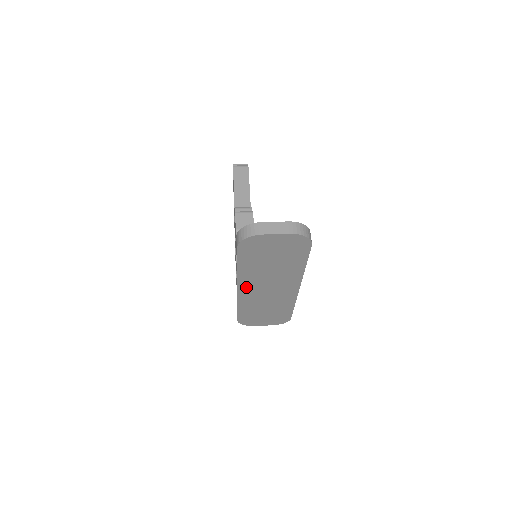
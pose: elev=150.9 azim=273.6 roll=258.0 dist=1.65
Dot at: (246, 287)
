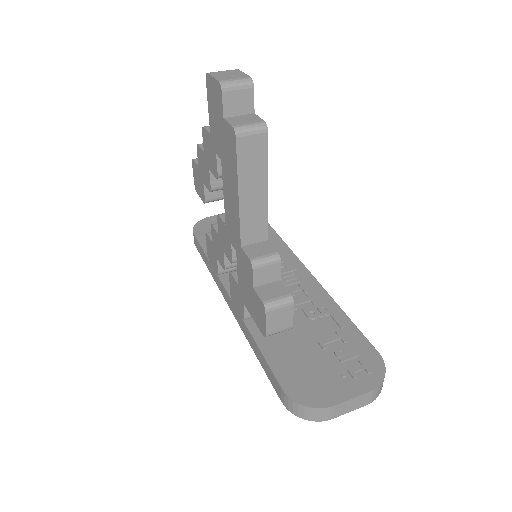
Dot at: occluded
